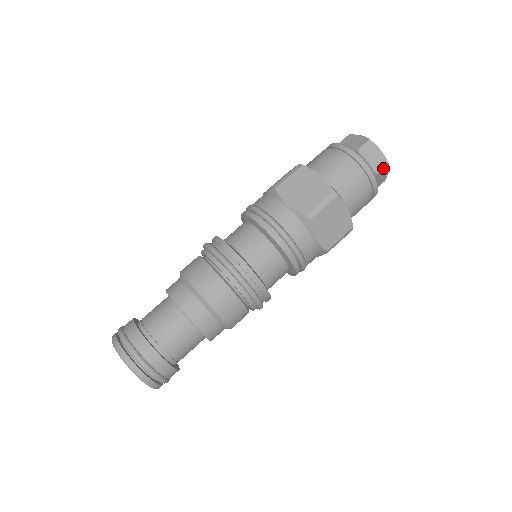
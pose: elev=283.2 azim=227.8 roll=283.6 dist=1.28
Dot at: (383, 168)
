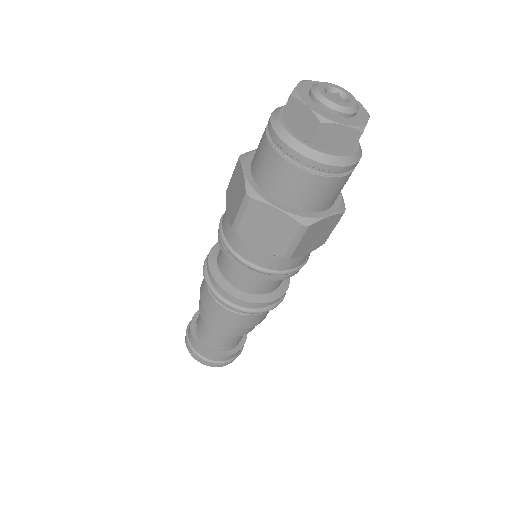
Dot at: (356, 142)
